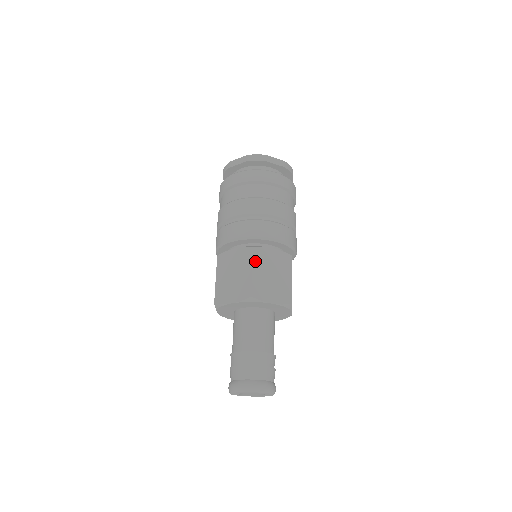
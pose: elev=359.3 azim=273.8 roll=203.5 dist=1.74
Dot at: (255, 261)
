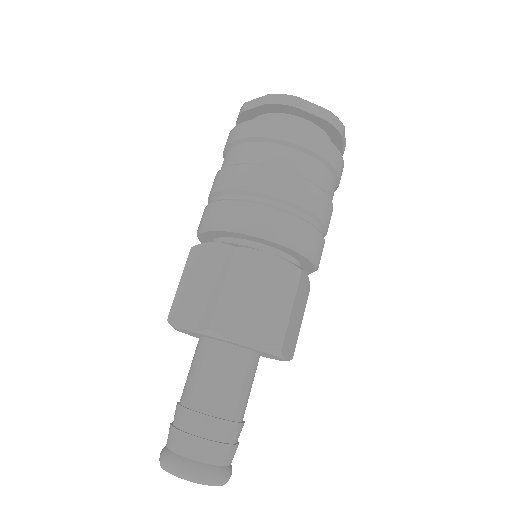
Dot at: (297, 293)
